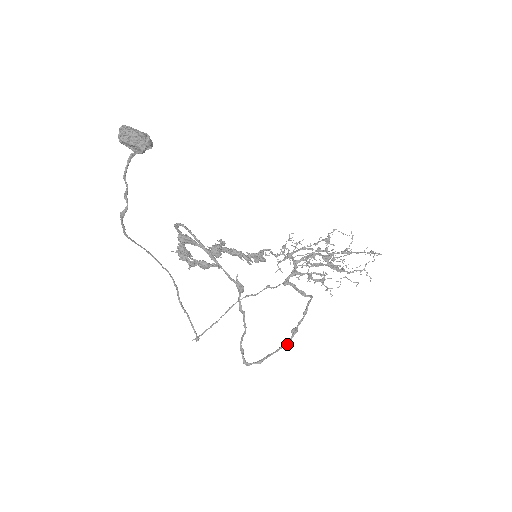
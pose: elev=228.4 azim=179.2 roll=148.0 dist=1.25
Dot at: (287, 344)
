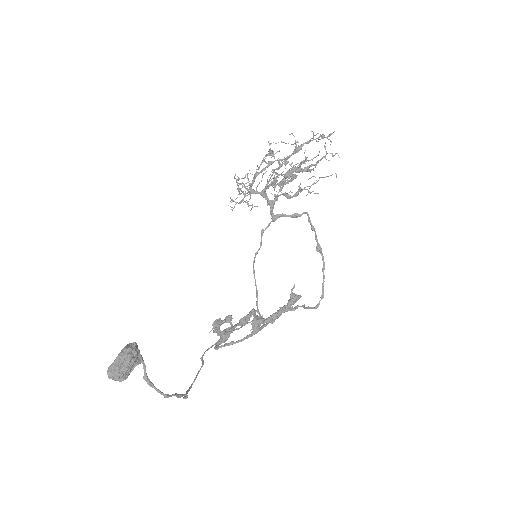
Dot at: (324, 264)
